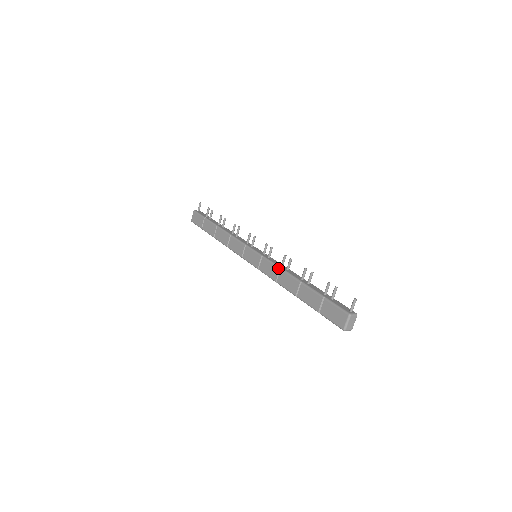
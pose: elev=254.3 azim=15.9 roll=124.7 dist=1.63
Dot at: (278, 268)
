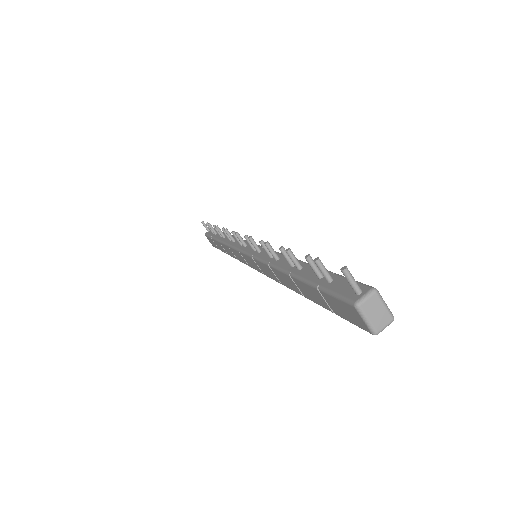
Dot at: (267, 266)
